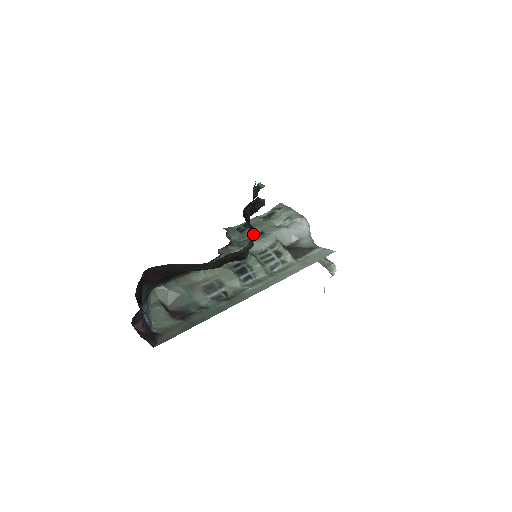
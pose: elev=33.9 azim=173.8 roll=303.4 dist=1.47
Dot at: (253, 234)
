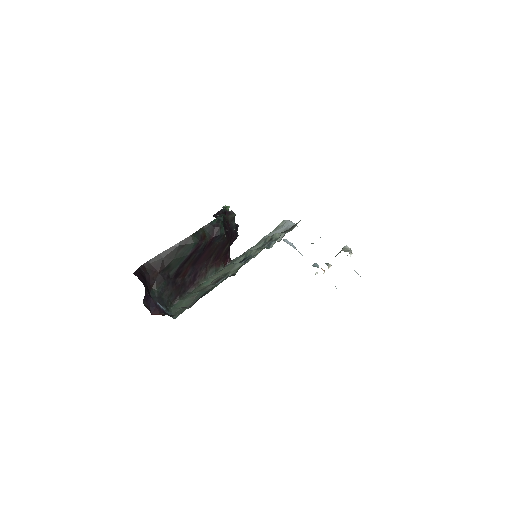
Dot at: (221, 214)
